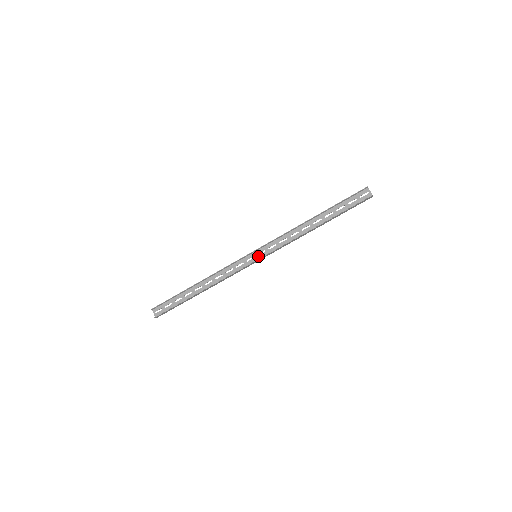
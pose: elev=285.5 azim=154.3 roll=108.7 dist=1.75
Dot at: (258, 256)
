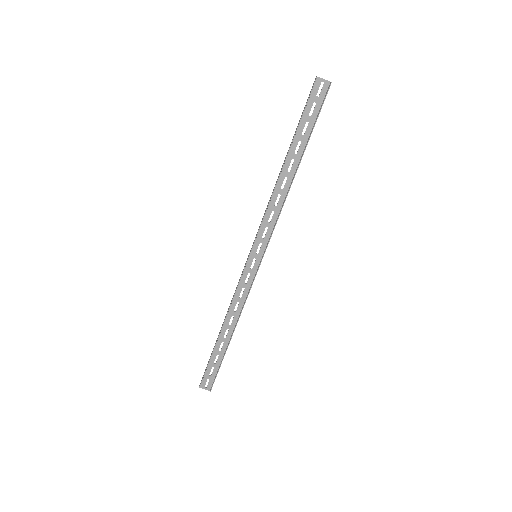
Dot at: (258, 254)
